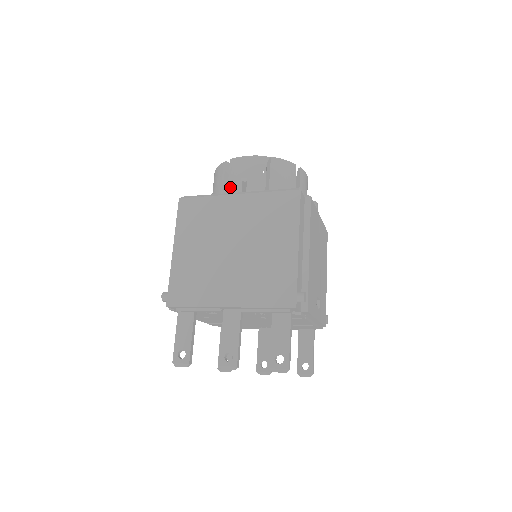
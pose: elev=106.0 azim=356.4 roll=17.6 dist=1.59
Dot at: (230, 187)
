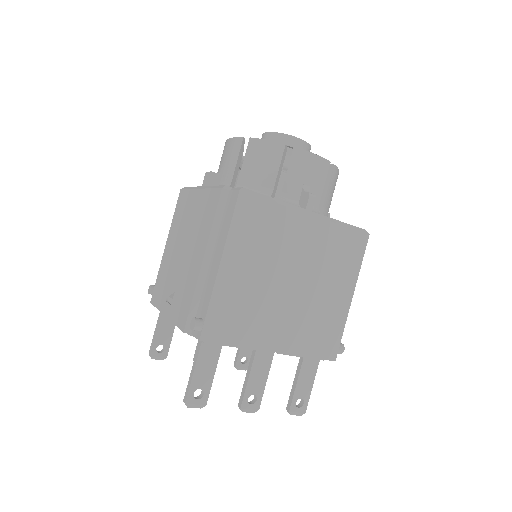
Dot at: (287, 187)
